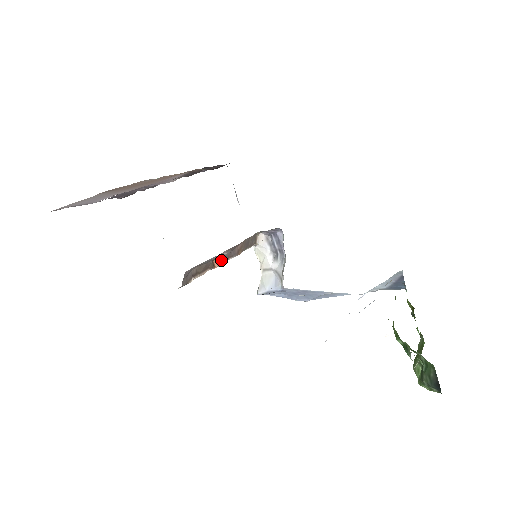
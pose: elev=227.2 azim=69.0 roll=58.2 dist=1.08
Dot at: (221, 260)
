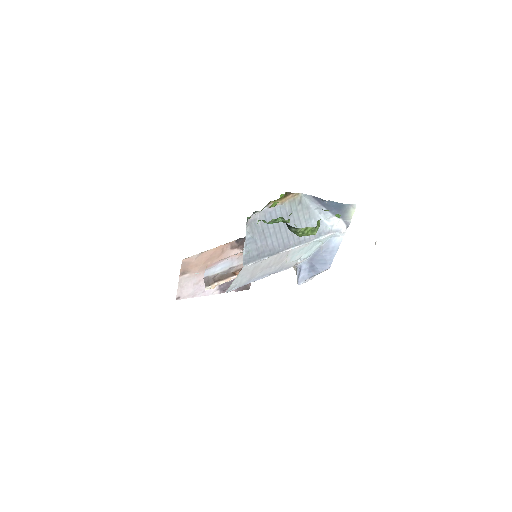
Dot at: occluded
